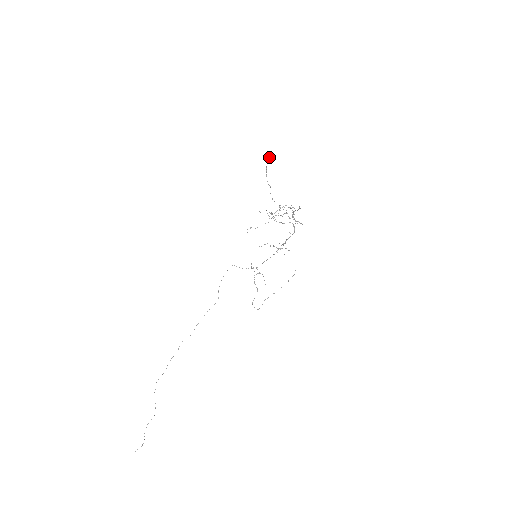
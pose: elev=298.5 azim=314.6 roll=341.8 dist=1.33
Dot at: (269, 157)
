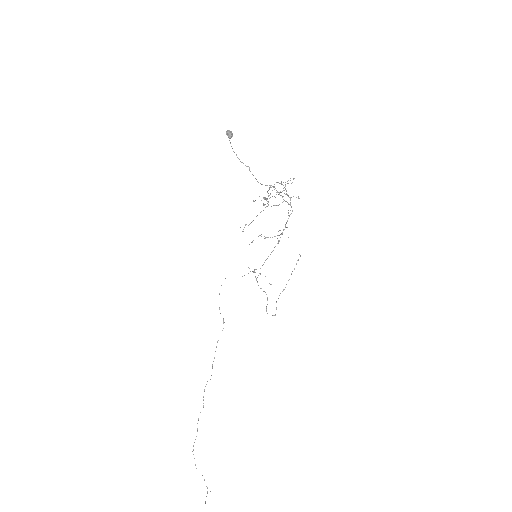
Dot at: (231, 133)
